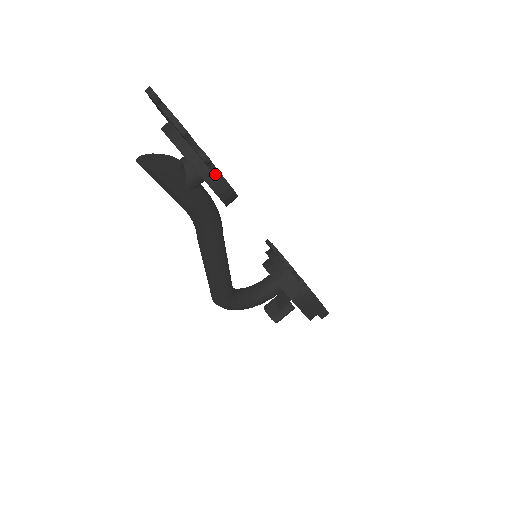
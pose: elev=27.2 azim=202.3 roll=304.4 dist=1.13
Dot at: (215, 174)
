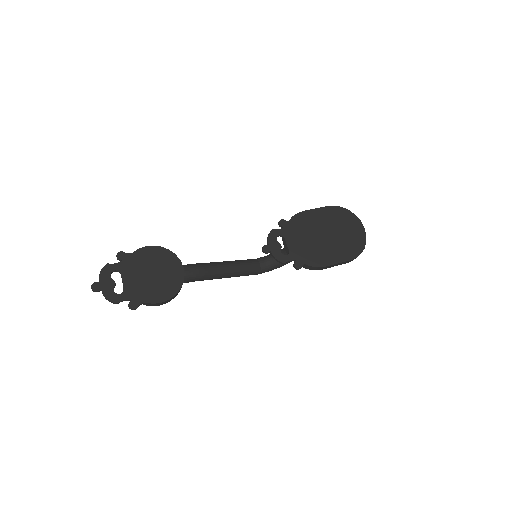
Dot at: (148, 304)
